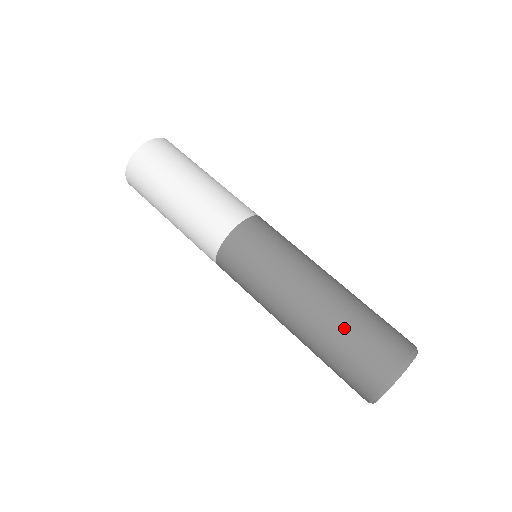
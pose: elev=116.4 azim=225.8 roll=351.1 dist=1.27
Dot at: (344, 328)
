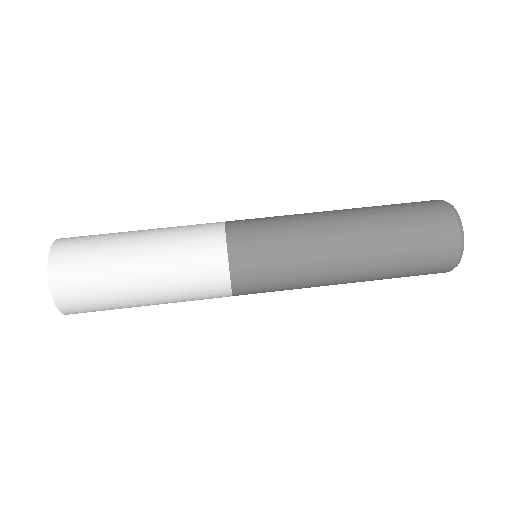
Dot at: (393, 226)
